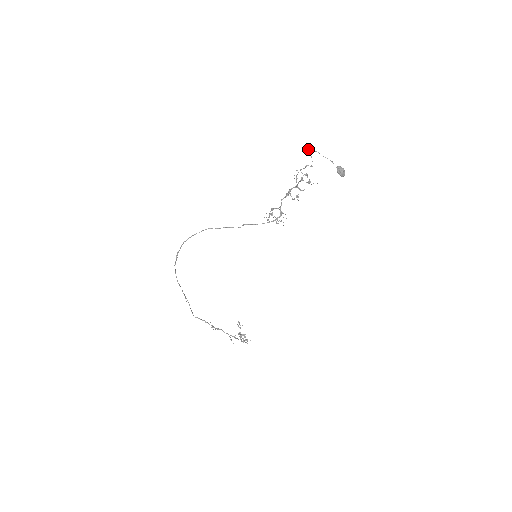
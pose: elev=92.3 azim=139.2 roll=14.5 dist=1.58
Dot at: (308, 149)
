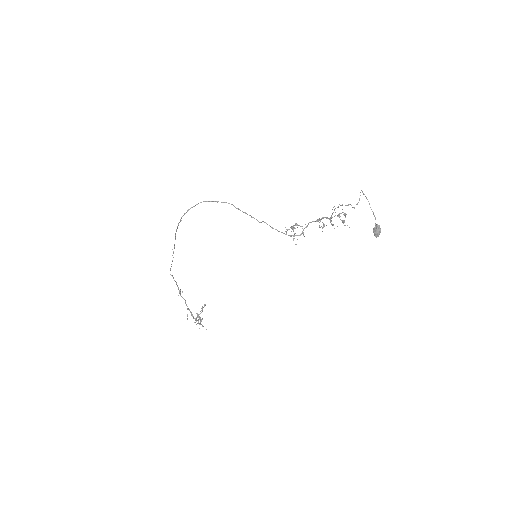
Dot at: occluded
